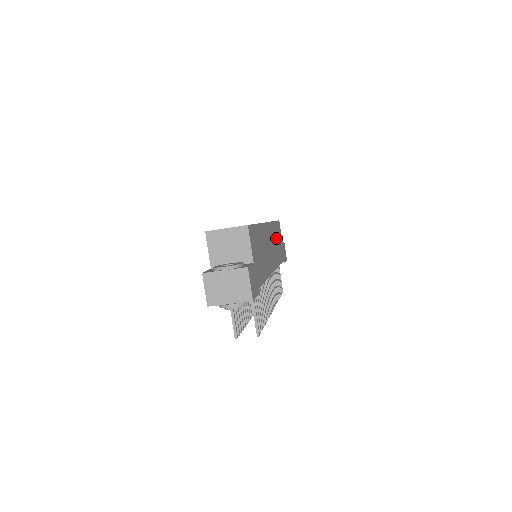
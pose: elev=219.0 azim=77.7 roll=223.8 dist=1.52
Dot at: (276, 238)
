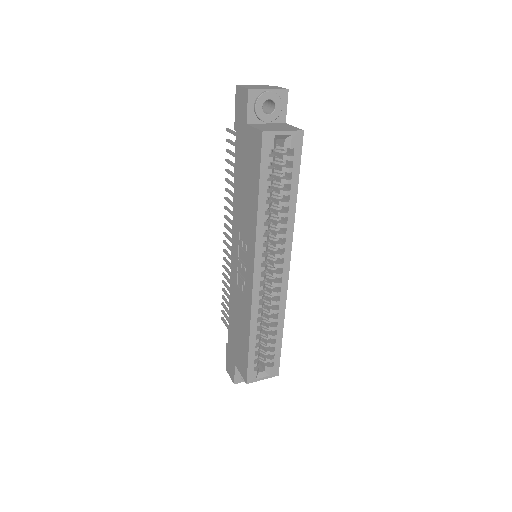
Dot at: occluded
